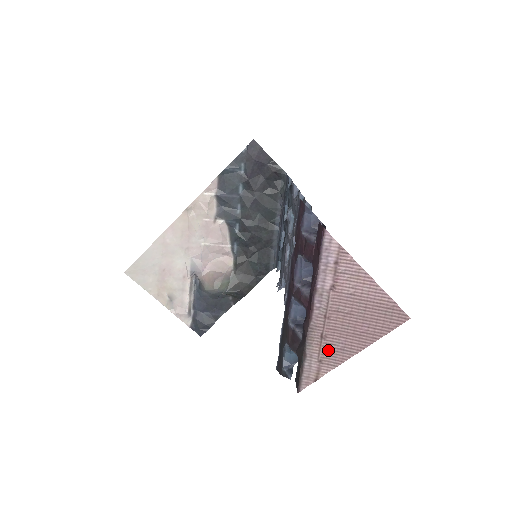
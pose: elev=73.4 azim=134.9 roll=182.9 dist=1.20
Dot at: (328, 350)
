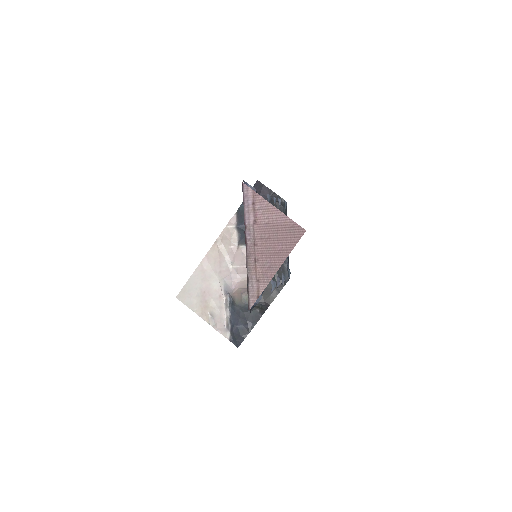
Dot at: (261, 270)
